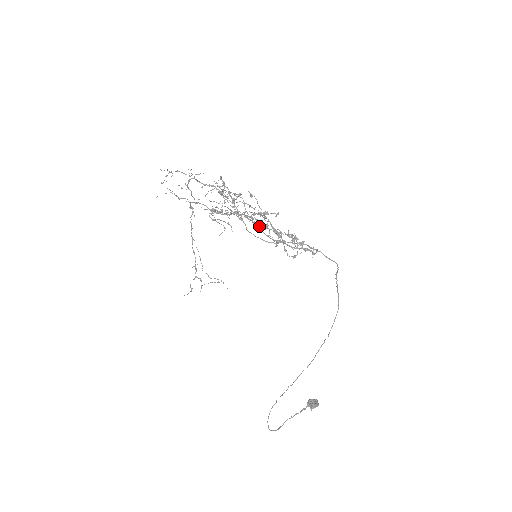
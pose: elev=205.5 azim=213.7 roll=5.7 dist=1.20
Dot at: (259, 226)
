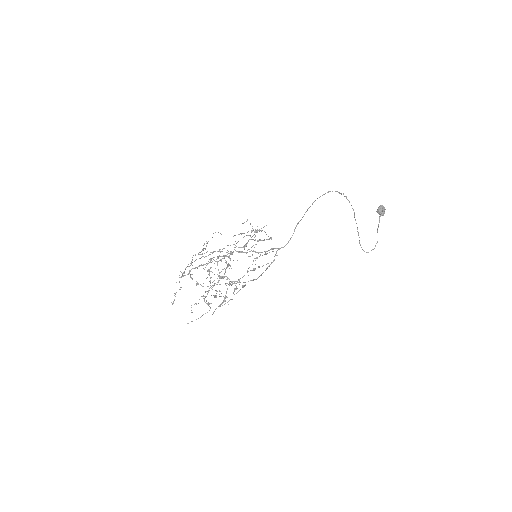
Dot at: occluded
